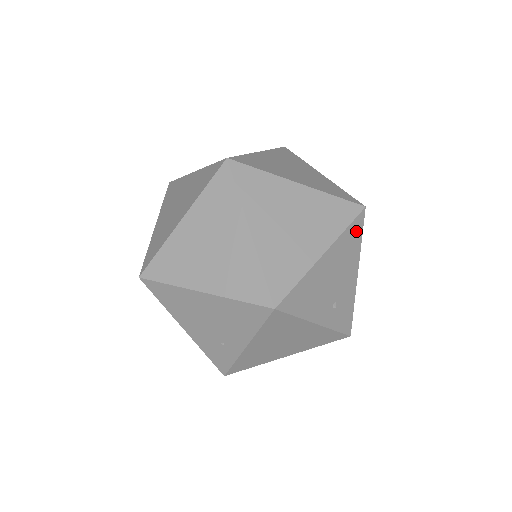
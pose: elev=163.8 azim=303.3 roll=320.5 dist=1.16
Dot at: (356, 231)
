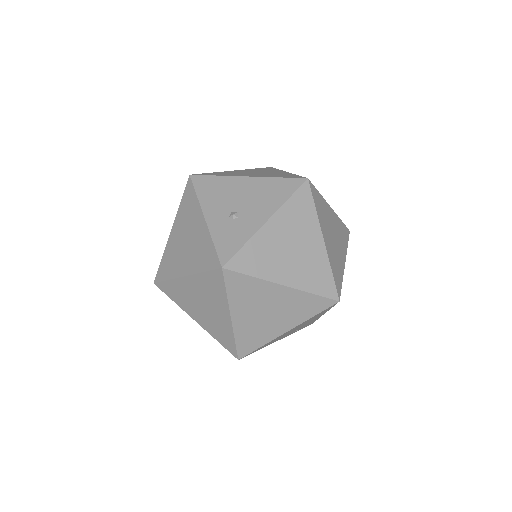
Dot at: (326, 310)
